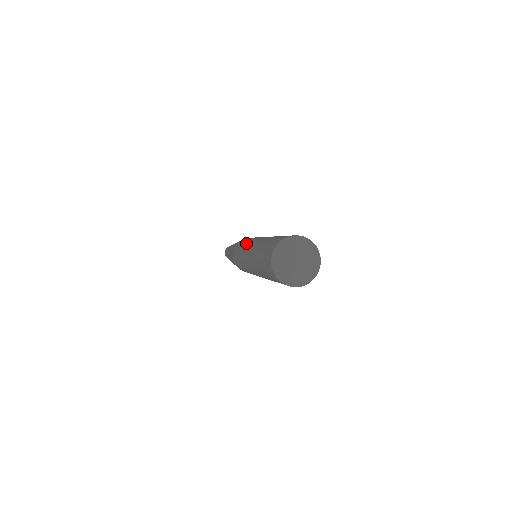
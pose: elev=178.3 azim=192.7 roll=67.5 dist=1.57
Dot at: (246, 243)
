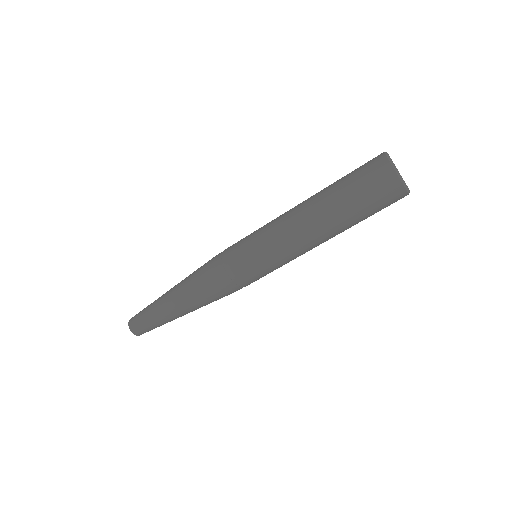
Dot at: (261, 232)
